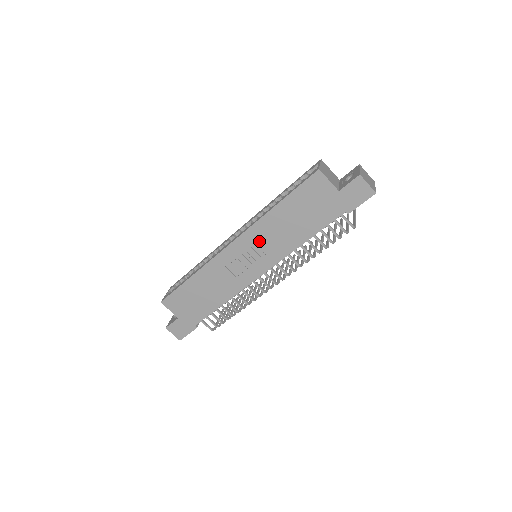
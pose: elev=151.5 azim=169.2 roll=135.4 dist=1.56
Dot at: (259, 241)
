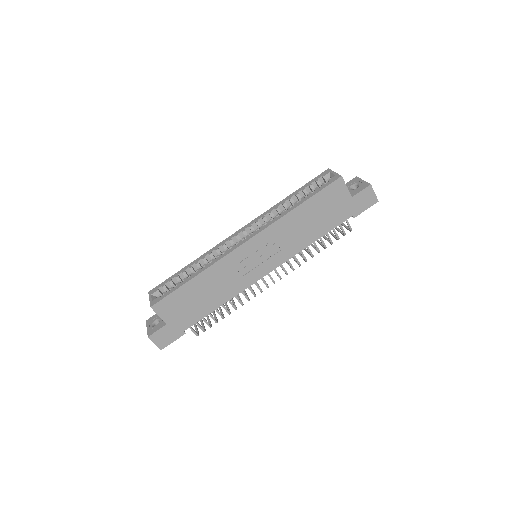
Dot at: (273, 240)
